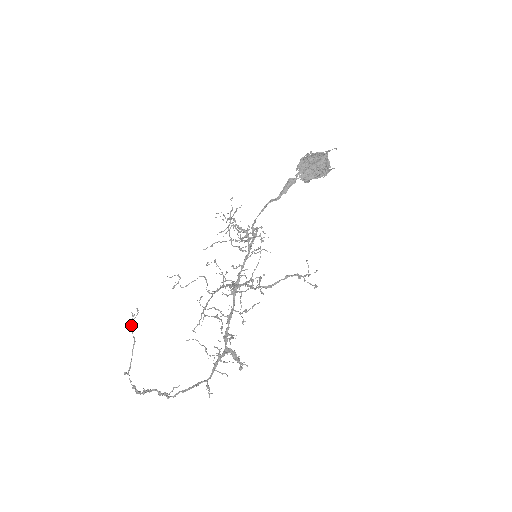
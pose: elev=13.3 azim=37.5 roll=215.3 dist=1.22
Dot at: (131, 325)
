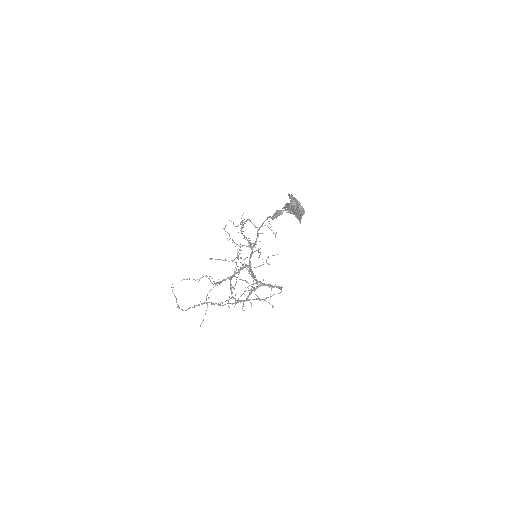
Dot at: (172, 291)
